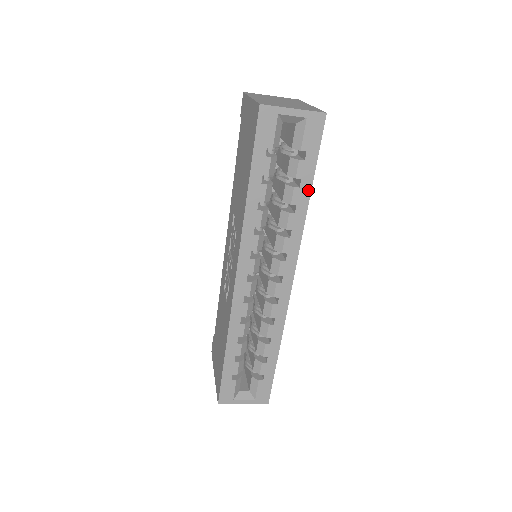
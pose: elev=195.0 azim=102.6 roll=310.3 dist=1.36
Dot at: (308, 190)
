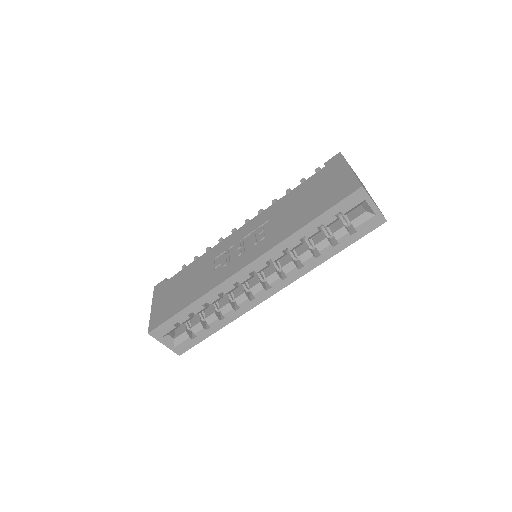
Dot at: (336, 252)
